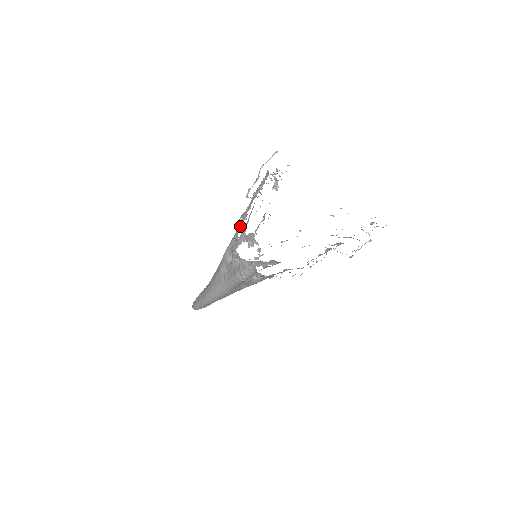
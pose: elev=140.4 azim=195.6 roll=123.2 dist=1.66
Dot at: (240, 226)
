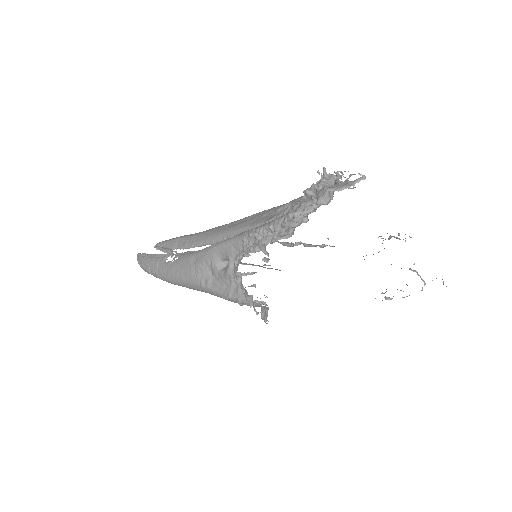
Dot at: (253, 237)
